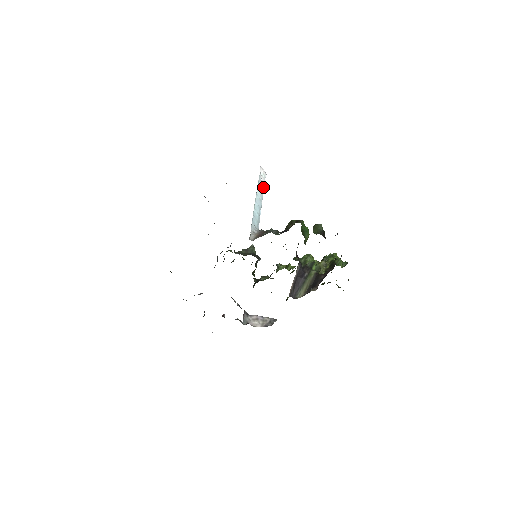
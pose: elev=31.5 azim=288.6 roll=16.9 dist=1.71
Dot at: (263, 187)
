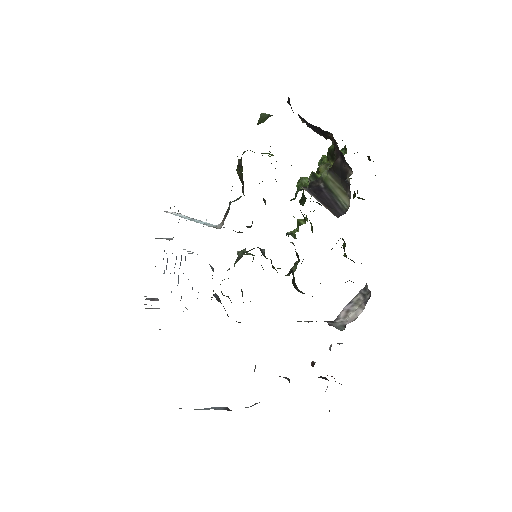
Dot at: occluded
